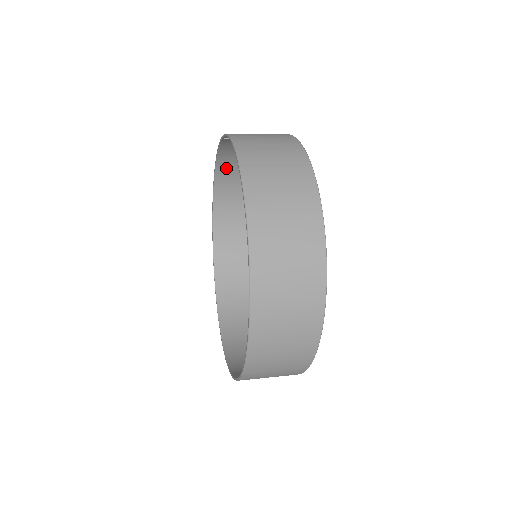
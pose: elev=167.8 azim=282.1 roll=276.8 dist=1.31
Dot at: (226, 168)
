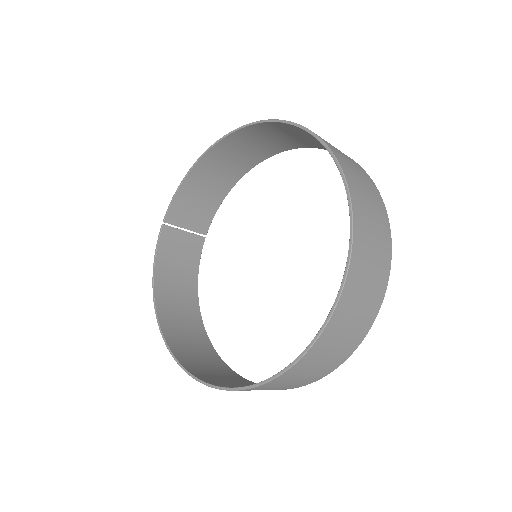
Dot at: (163, 291)
